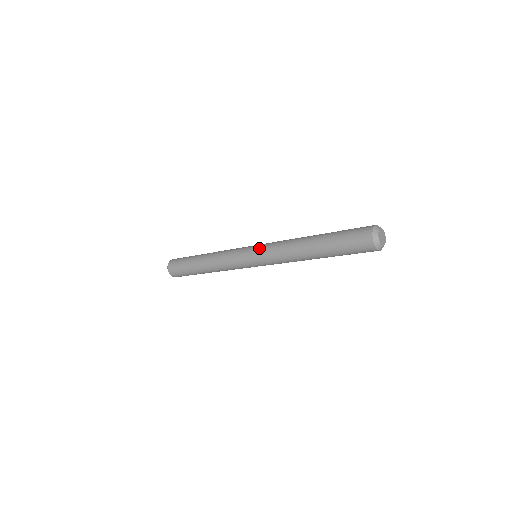
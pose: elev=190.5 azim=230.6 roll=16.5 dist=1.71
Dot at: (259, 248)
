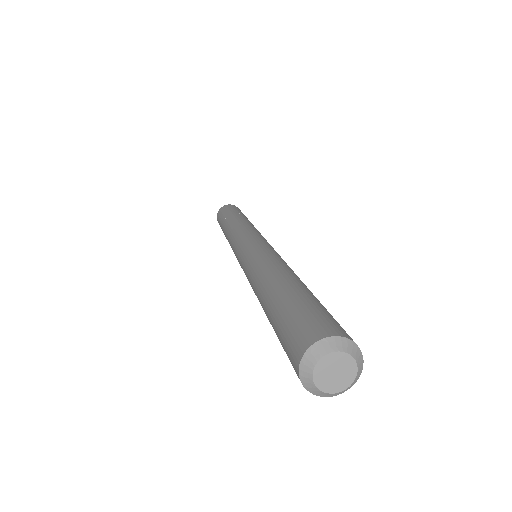
Dot at: (255, 243)
